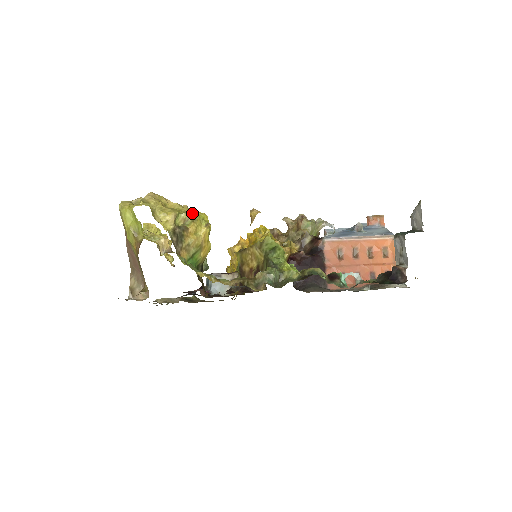
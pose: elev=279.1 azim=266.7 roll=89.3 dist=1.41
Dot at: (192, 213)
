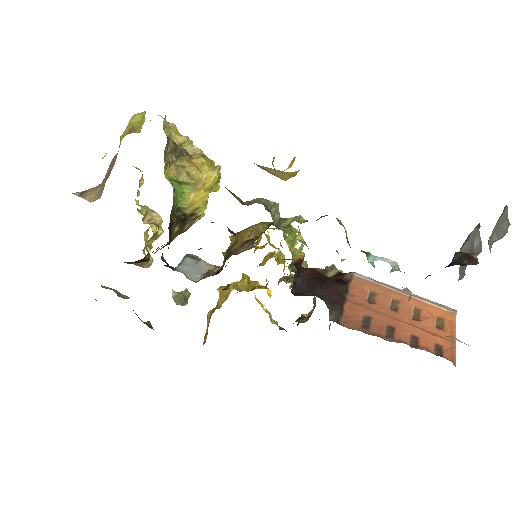
Dot at: (206, 156)
